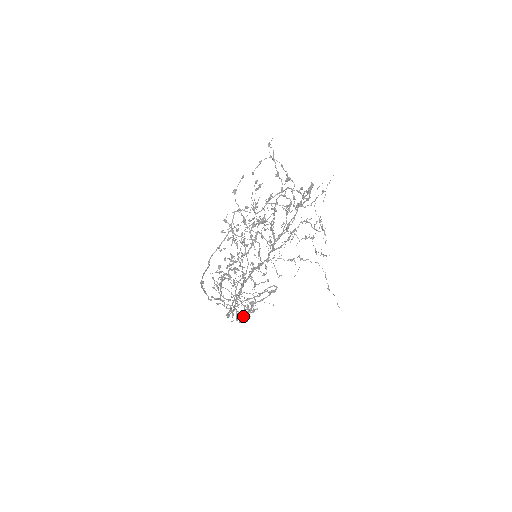
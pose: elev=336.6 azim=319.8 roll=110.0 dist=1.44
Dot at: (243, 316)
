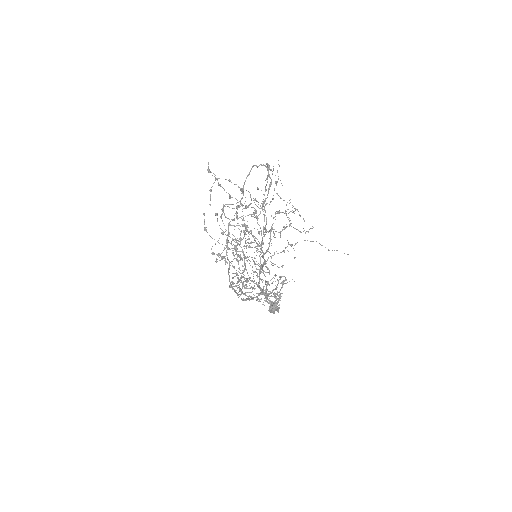
Dot at: (273, 310)
